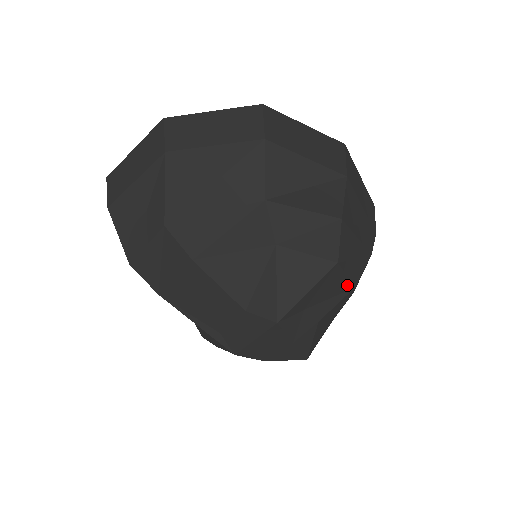
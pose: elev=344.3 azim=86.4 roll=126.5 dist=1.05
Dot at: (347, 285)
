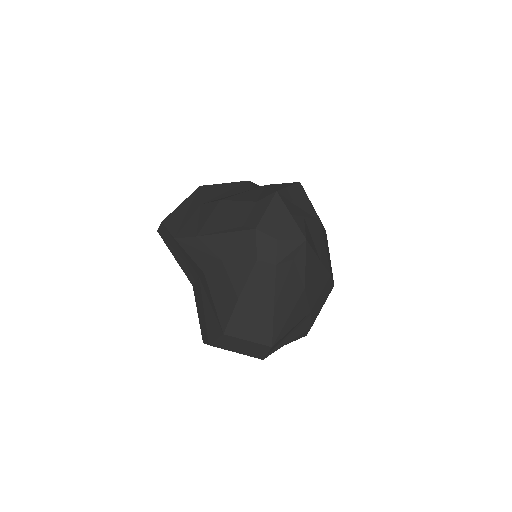
Dot at: (314, 212)
